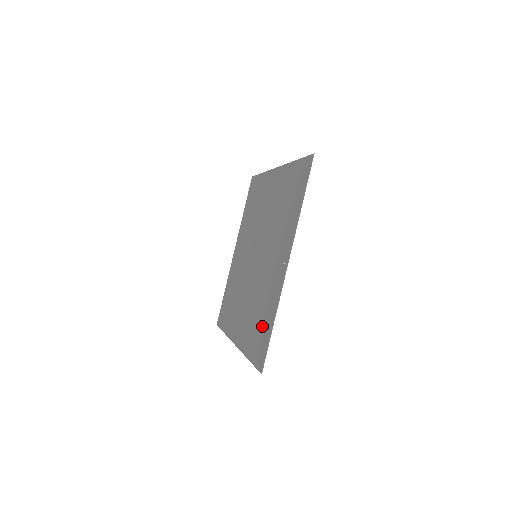
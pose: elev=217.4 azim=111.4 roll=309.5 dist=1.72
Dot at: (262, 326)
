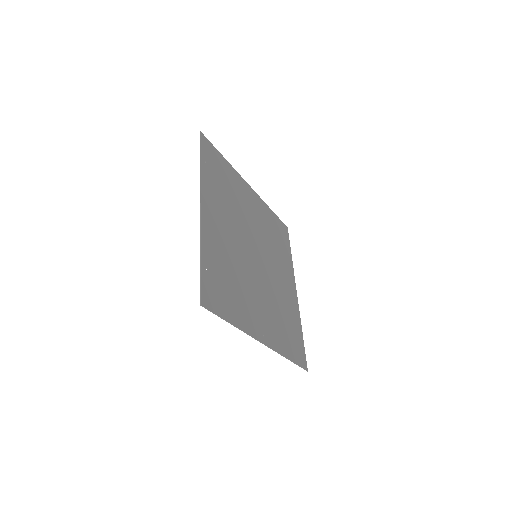
Dot at: (289, 339)
